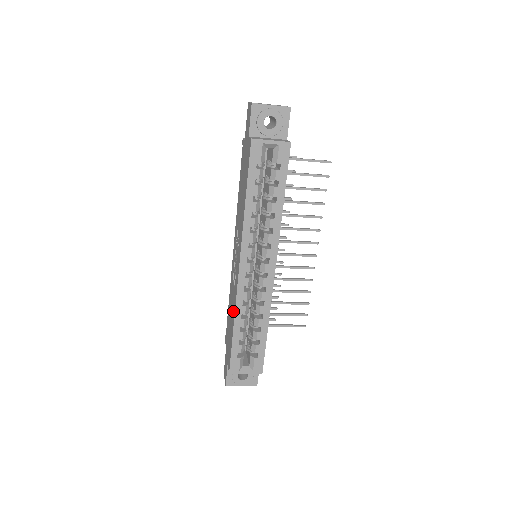
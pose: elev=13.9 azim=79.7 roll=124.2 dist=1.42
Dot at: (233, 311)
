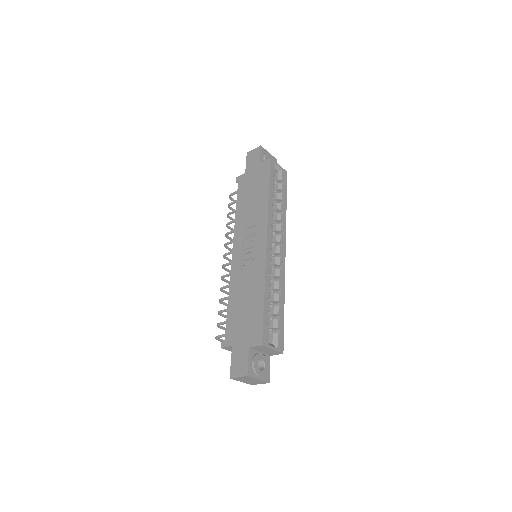
Dot at: (257, 285)
